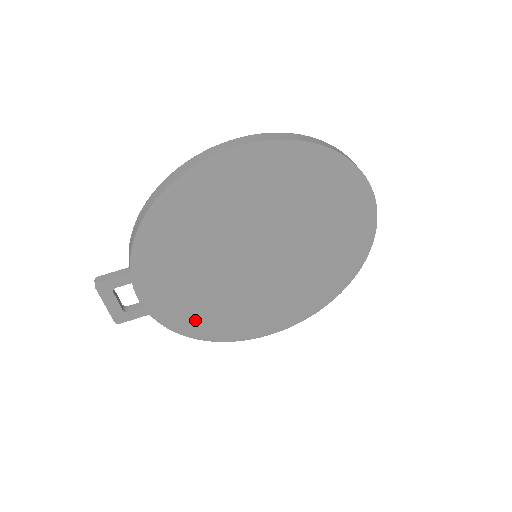
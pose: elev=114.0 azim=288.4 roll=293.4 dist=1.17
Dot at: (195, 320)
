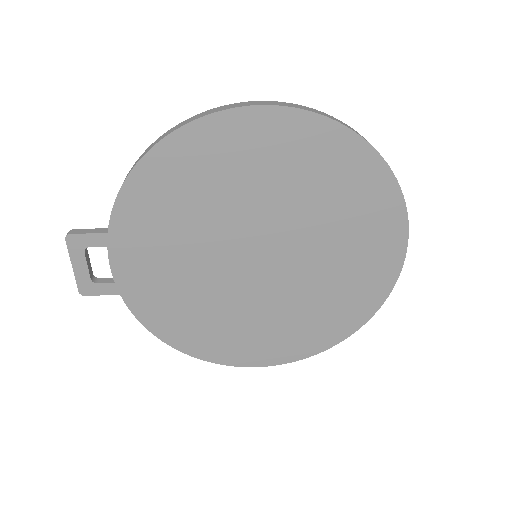
Dot at: (171, 319)
